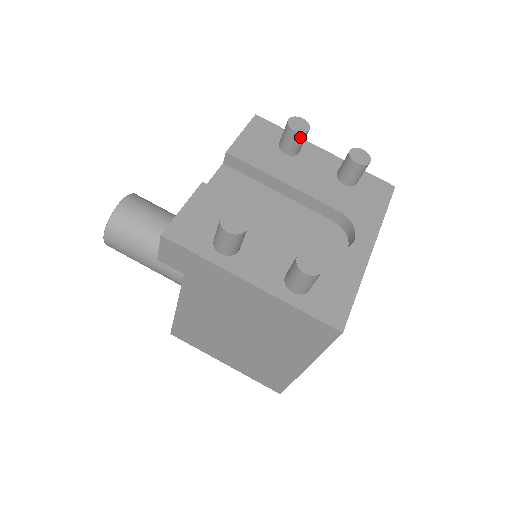
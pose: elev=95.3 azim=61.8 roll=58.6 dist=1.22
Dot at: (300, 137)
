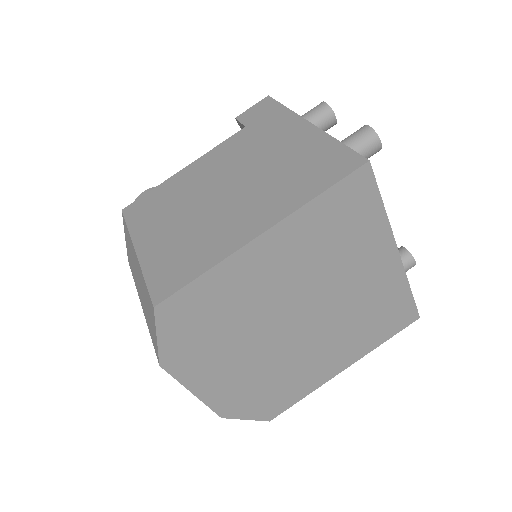
Dot at: occluded
